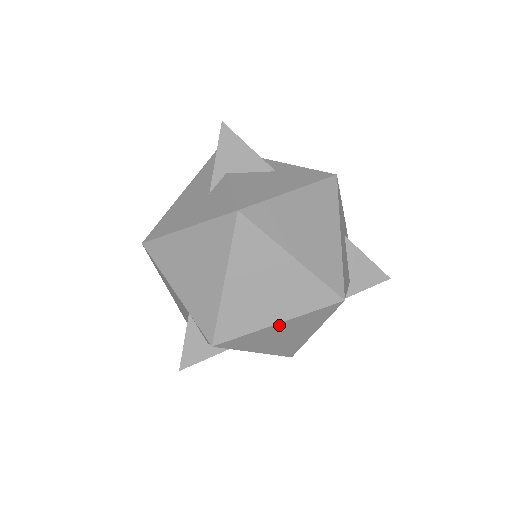
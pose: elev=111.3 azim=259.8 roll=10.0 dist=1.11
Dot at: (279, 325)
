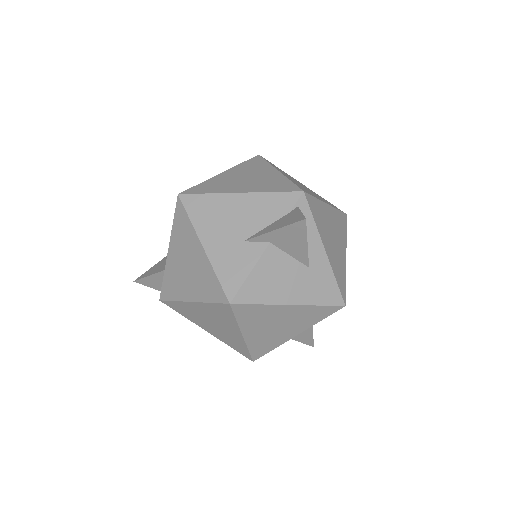
Dot at: occluded
